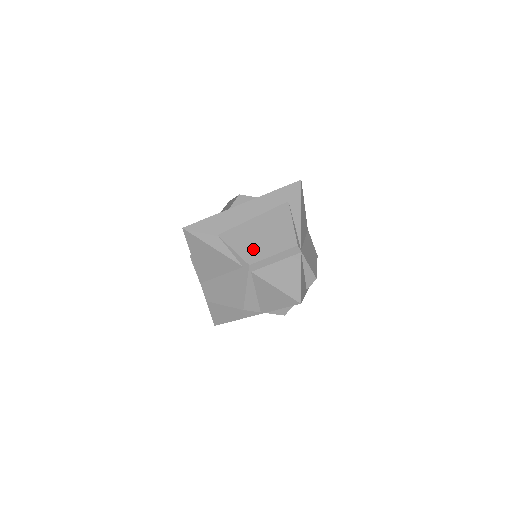
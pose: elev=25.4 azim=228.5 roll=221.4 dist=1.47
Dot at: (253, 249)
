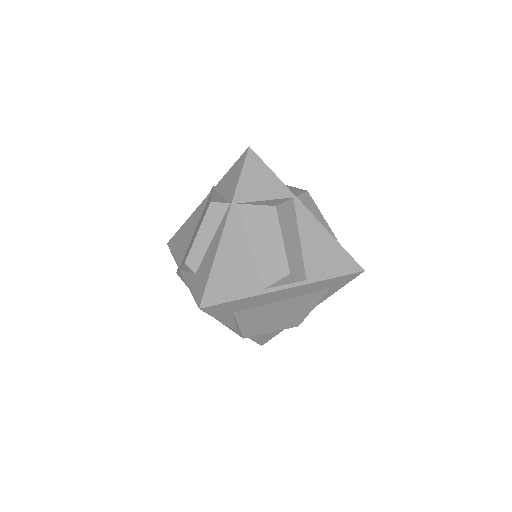
Dot at: (258, 327)
